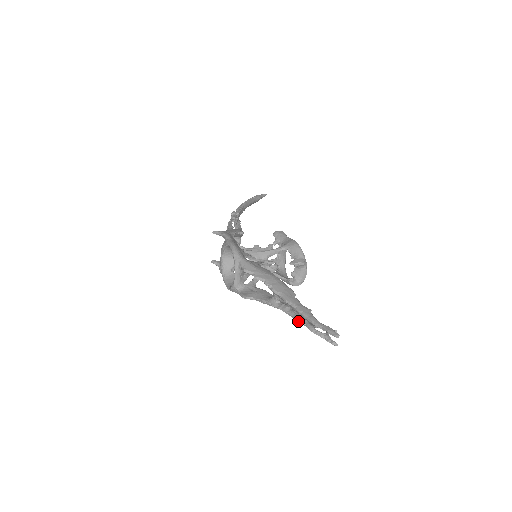
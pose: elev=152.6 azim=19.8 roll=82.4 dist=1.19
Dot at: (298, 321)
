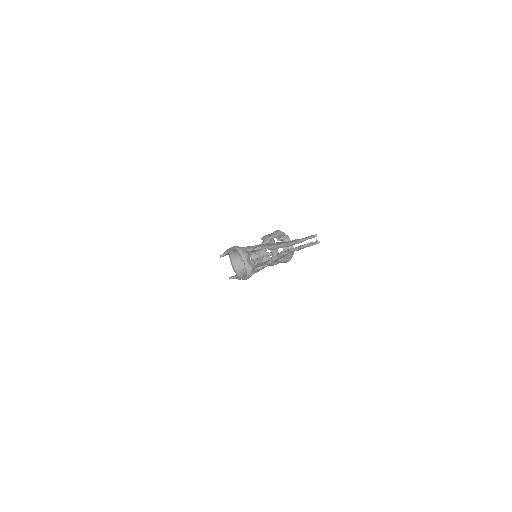
Dot at: (292, 250)
